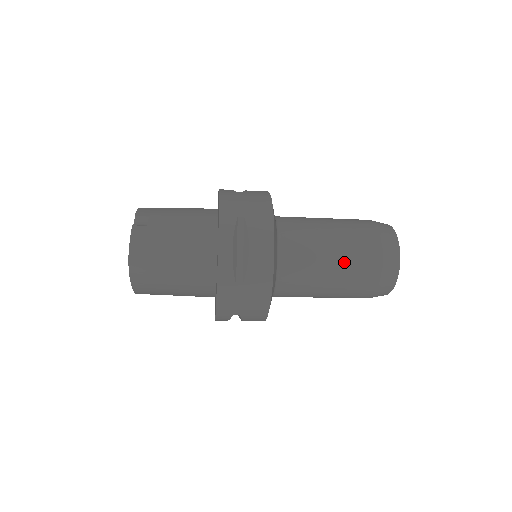
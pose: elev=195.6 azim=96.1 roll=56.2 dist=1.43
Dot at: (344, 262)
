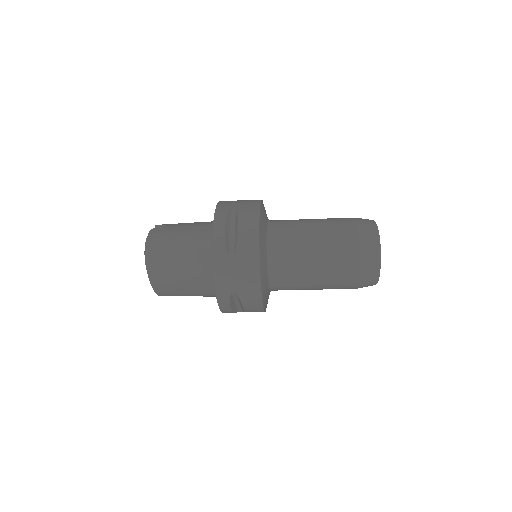
Dot at: (327, 242)
